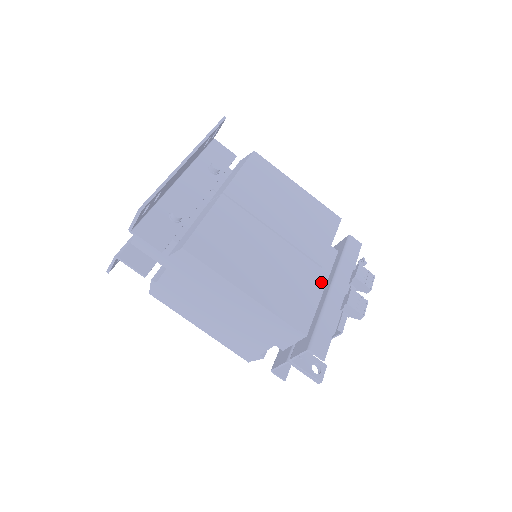
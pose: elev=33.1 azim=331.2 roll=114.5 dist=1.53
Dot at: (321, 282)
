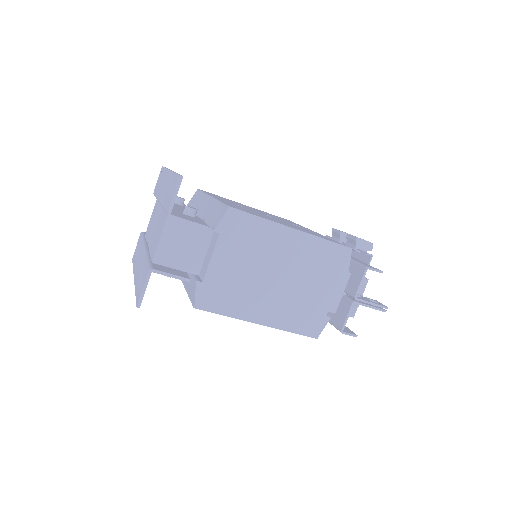
Dot at: occluded
